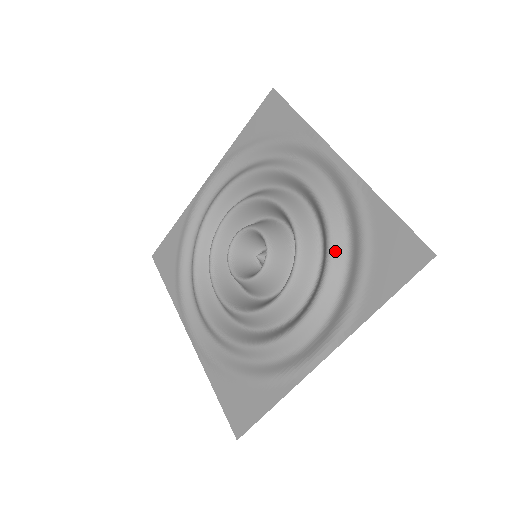
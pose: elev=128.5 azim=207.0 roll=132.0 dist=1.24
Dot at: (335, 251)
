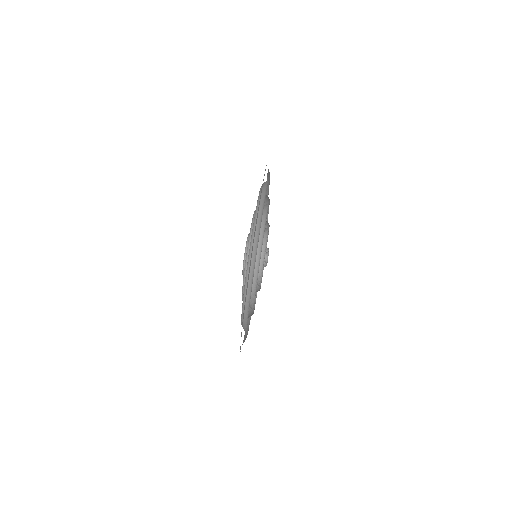
Dot at: (243, 319)
